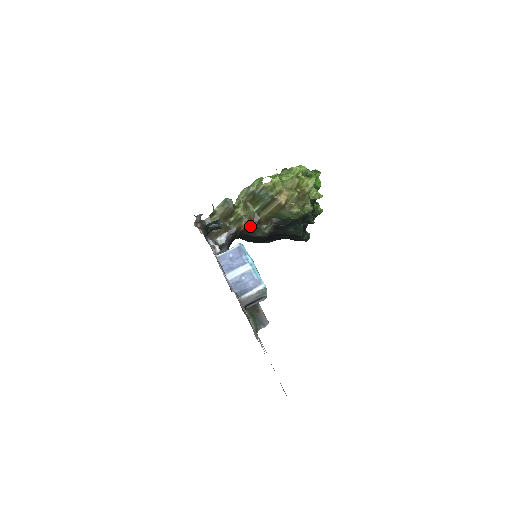
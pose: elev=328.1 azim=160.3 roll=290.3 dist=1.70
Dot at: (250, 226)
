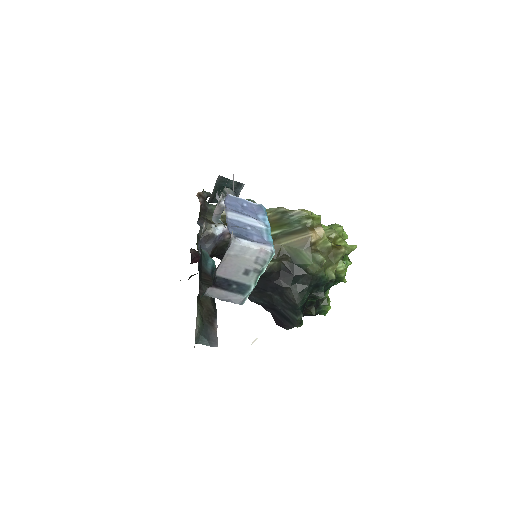
Dot at: occluded
